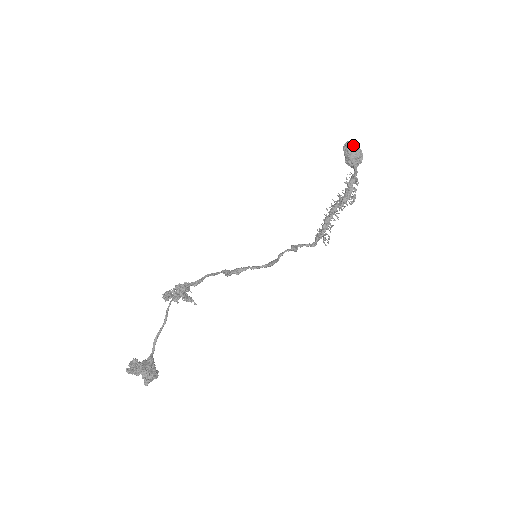
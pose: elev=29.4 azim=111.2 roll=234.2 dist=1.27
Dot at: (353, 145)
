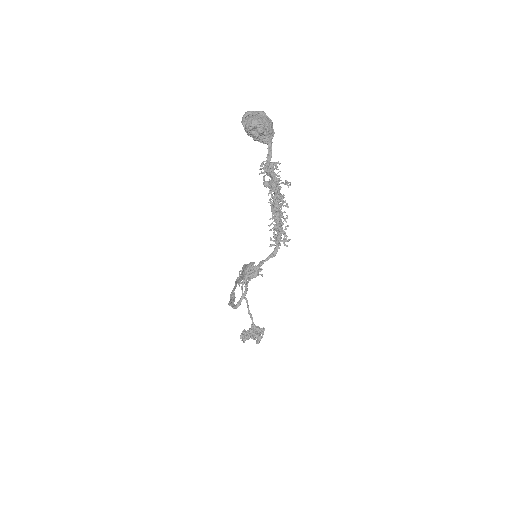
Dot at: (245, 127)
